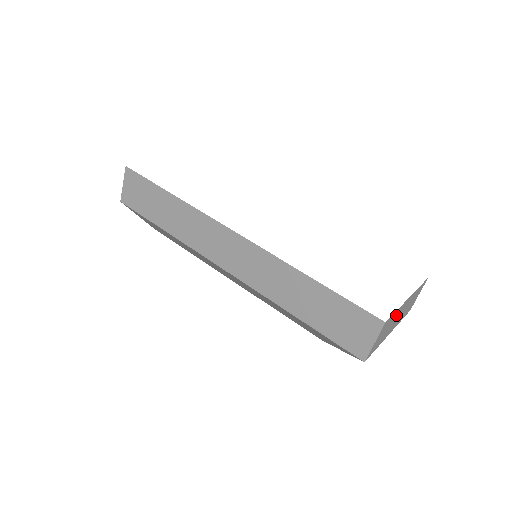
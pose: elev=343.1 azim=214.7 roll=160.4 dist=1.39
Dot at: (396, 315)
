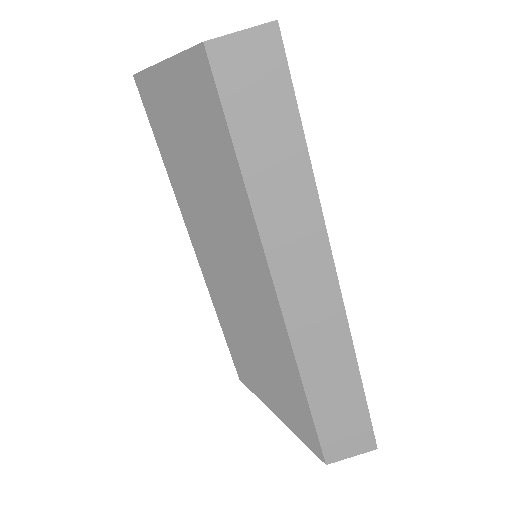
Dot at: occluded
